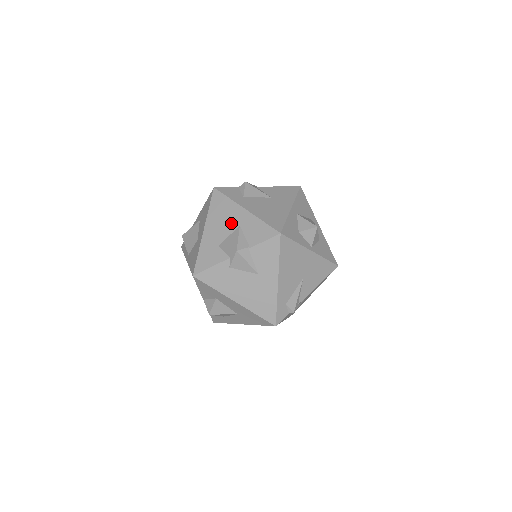
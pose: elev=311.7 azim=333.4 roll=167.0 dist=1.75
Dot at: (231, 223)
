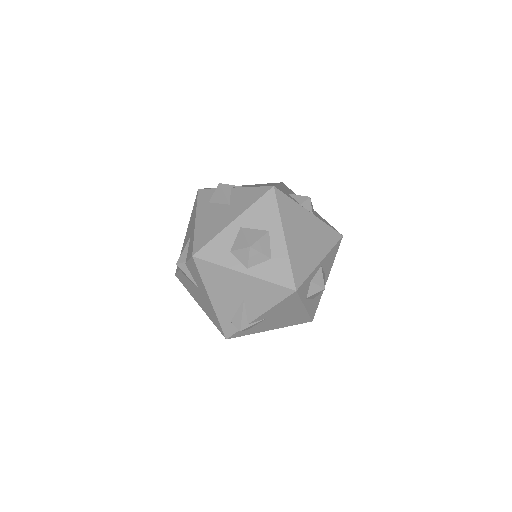
Dot at: (190, 232)
